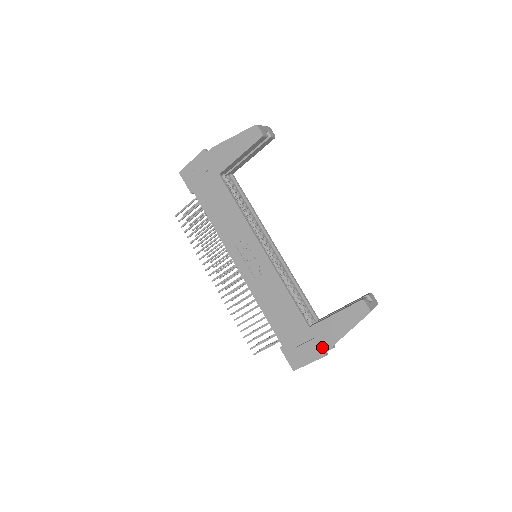
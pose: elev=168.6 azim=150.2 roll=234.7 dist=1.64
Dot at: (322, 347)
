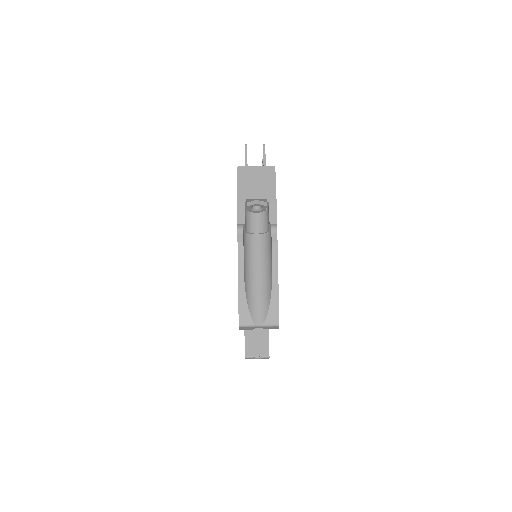
Dot at: occluded
